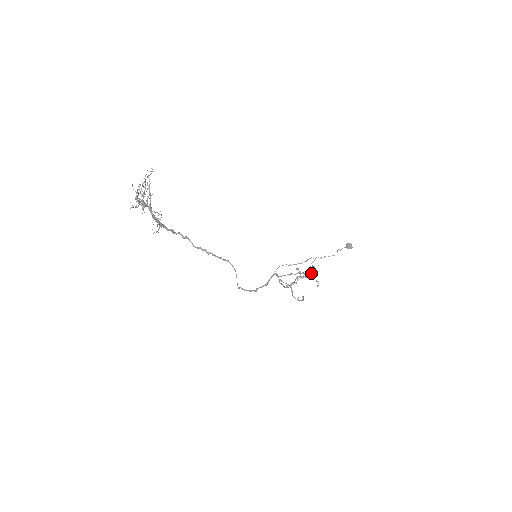
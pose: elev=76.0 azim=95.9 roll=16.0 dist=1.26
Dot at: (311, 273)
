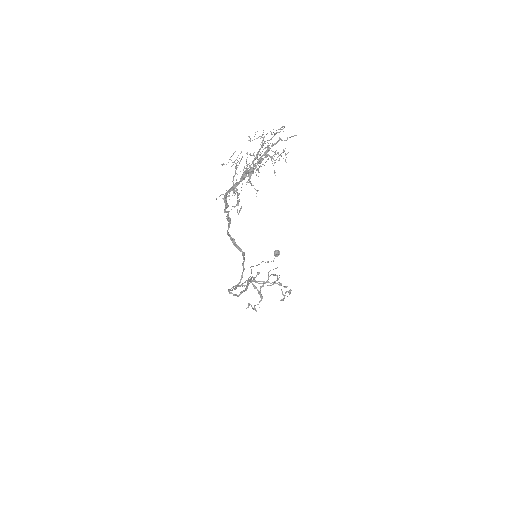
Dot at: occluded
